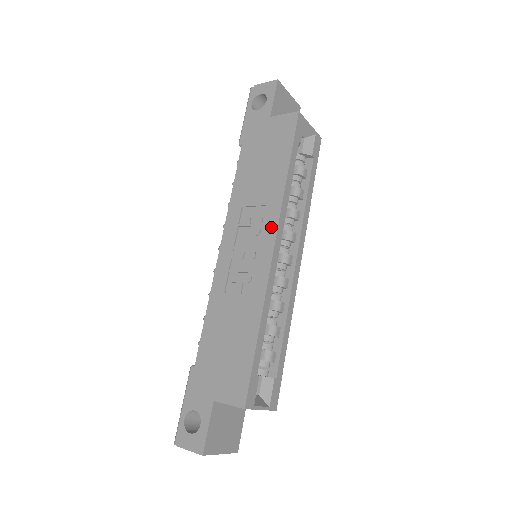
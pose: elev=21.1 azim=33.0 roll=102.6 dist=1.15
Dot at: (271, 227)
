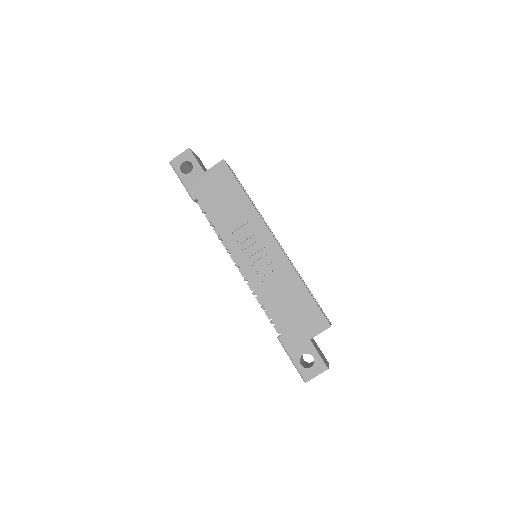
Dot at: (263, 230)
